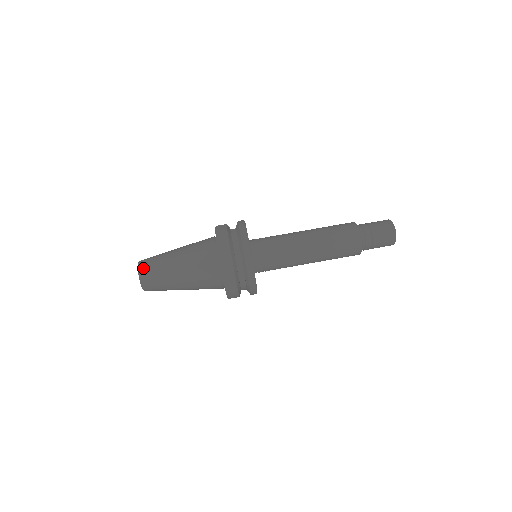
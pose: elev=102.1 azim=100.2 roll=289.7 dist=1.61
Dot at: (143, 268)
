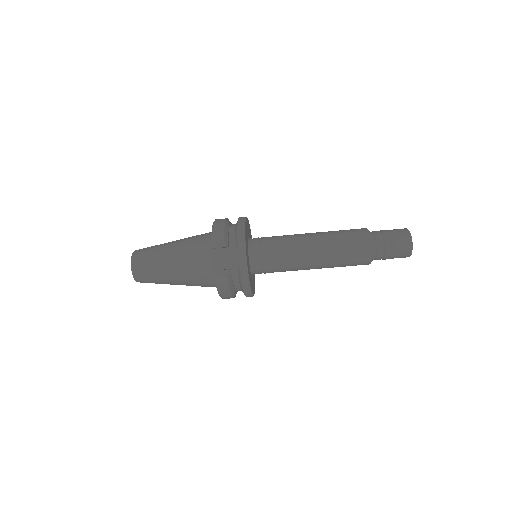
Dot at: (140, 280)
